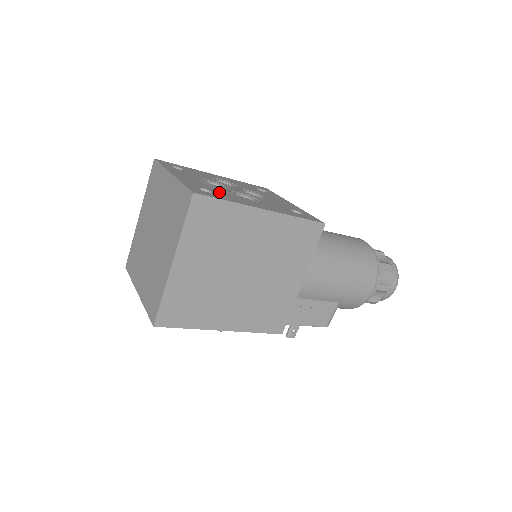
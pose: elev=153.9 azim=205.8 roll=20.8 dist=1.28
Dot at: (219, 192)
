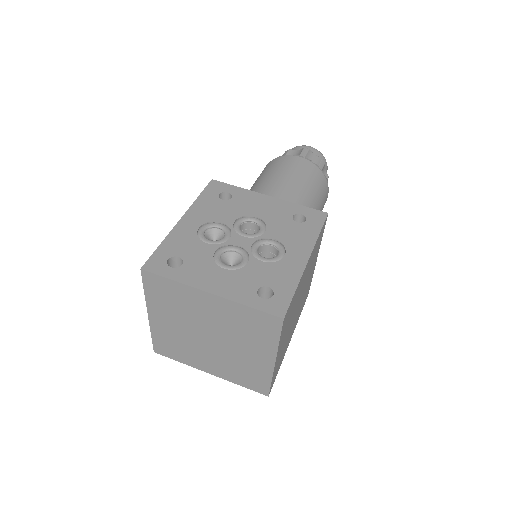
Dot at: (266, 277)
